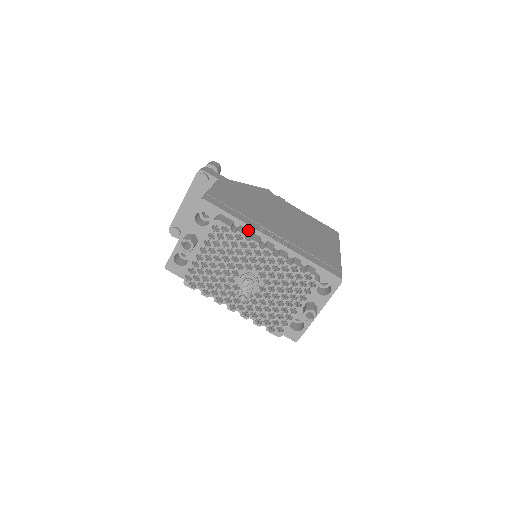
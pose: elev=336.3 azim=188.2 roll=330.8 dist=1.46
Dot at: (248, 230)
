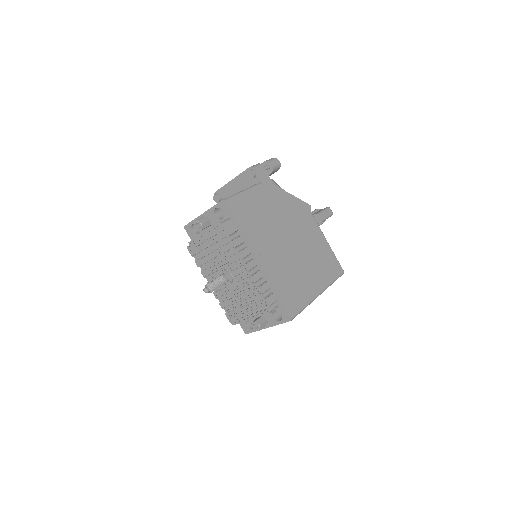
Dot at: (245, 242)
